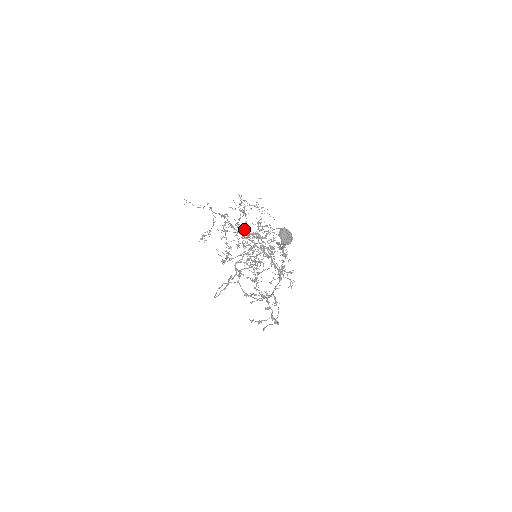
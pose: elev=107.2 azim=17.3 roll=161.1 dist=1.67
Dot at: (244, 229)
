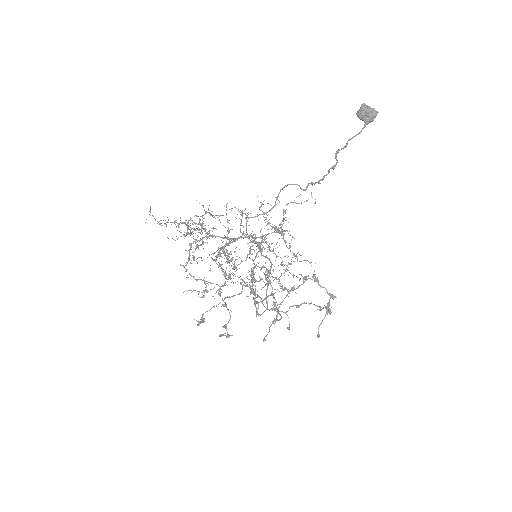
Dot at: (228, 229)
